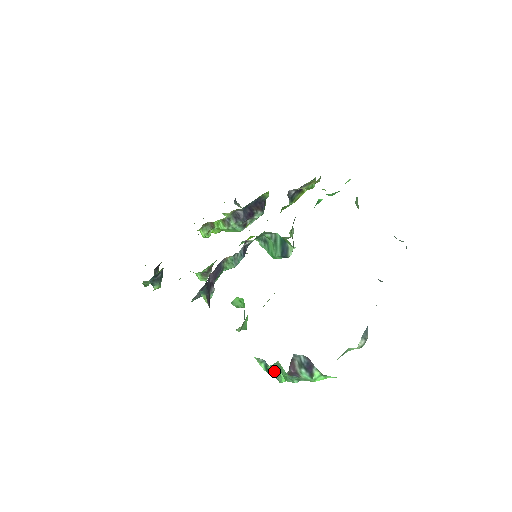
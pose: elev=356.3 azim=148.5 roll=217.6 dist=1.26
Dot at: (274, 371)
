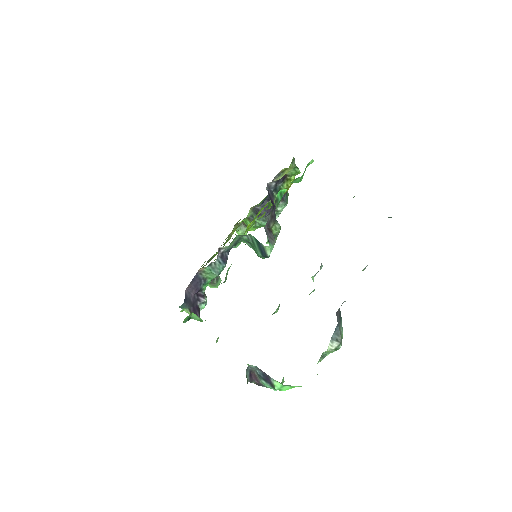
Dot at: occluded
